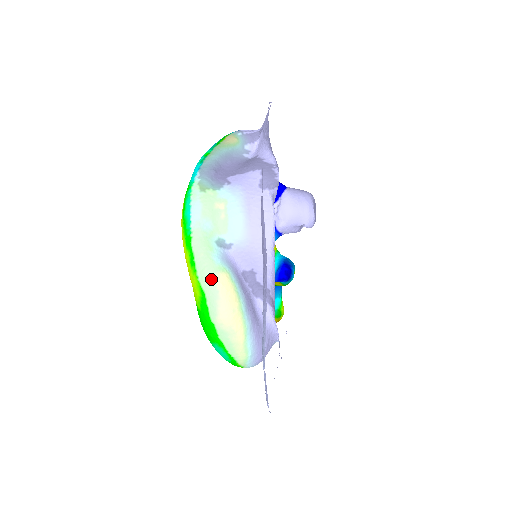
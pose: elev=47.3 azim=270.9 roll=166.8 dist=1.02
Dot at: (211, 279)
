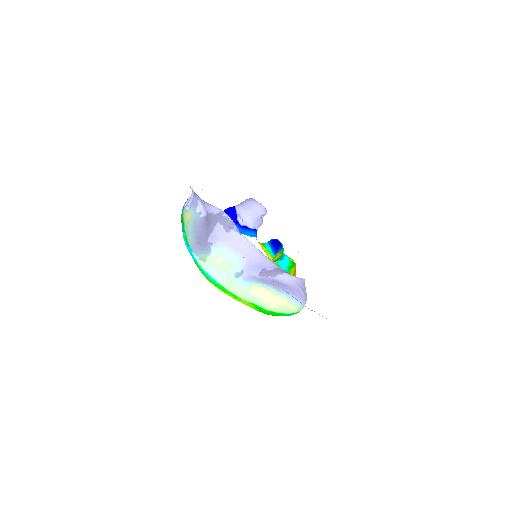
Dot at: (250, 296)
